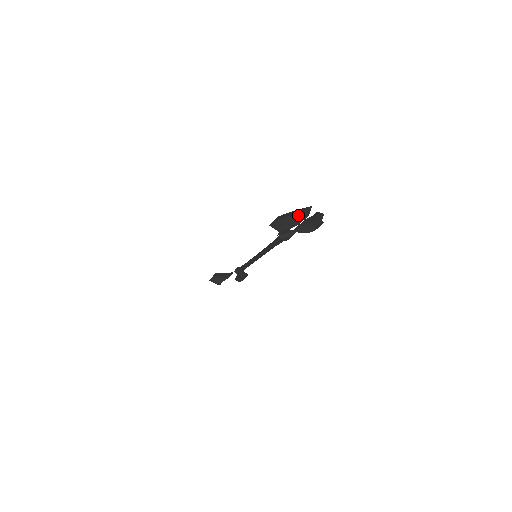
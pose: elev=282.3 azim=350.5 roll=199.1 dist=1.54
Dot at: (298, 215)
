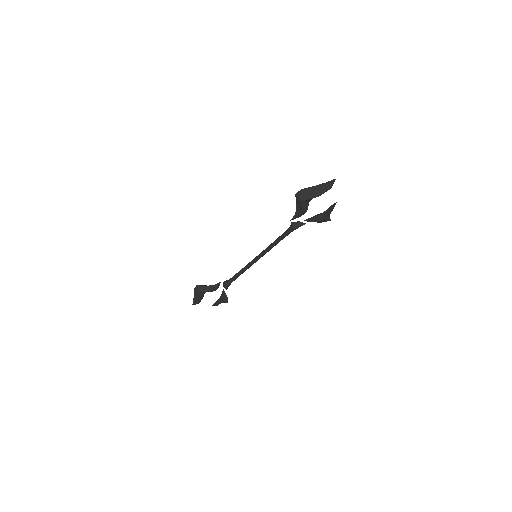
Dot at: (322, 187)
